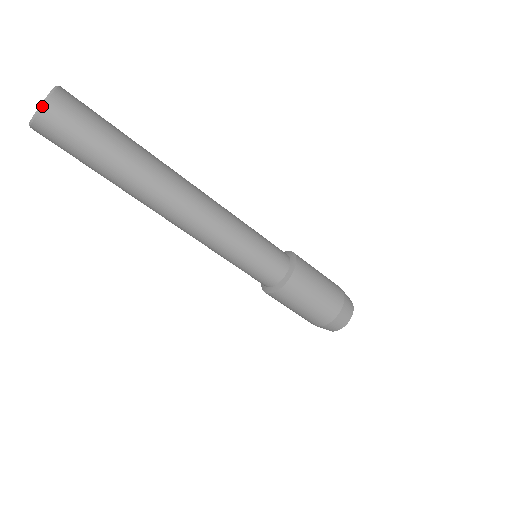
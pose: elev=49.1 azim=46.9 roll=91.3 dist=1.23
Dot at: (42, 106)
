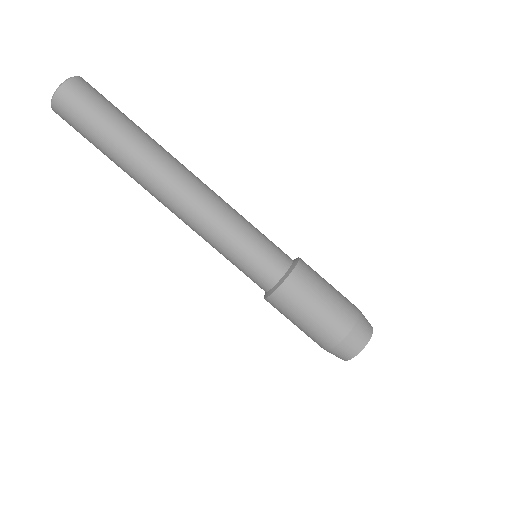
Dot at: (52, 98)
